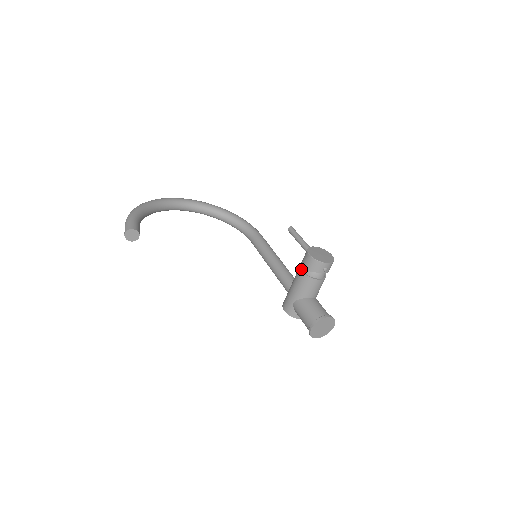
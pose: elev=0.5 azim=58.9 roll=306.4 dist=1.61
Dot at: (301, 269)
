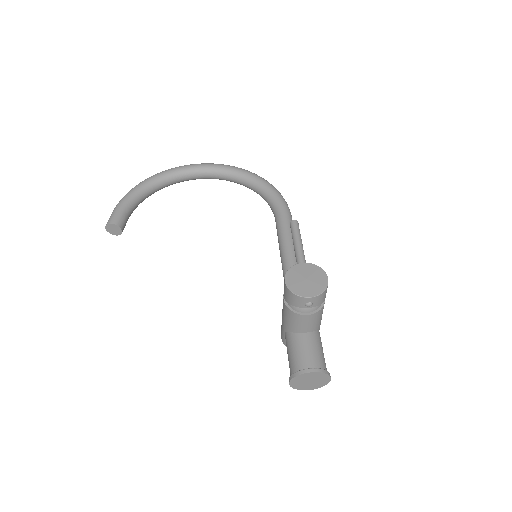
Dot at: occluded
